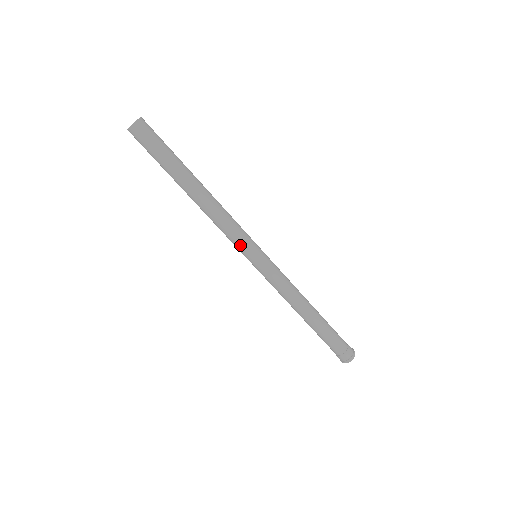
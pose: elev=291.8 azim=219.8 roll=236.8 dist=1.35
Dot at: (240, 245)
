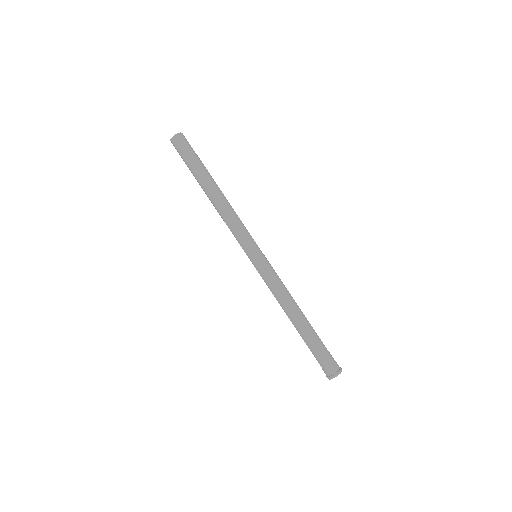
Dot at: (241, 242)
